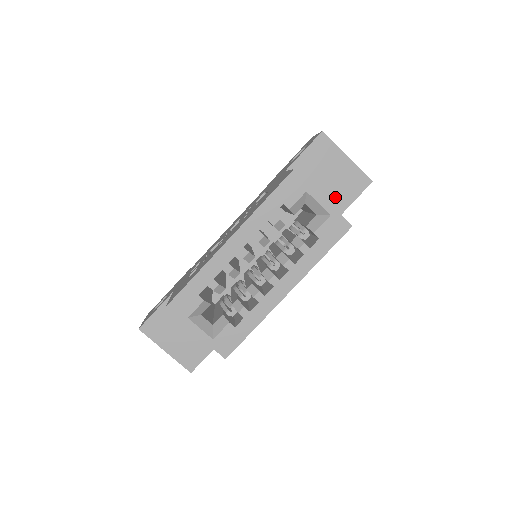
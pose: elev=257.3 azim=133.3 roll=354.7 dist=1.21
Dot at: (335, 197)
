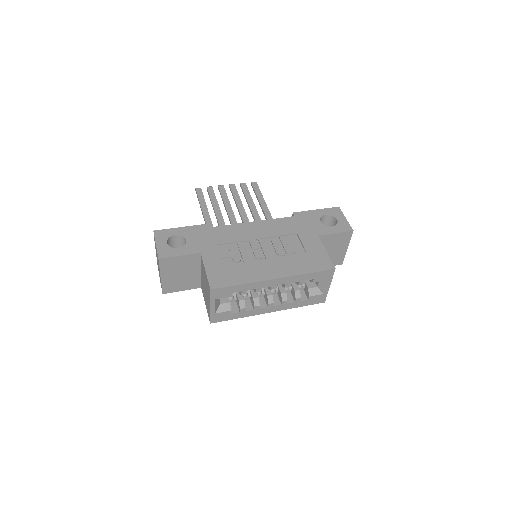
Dot at: occluded
